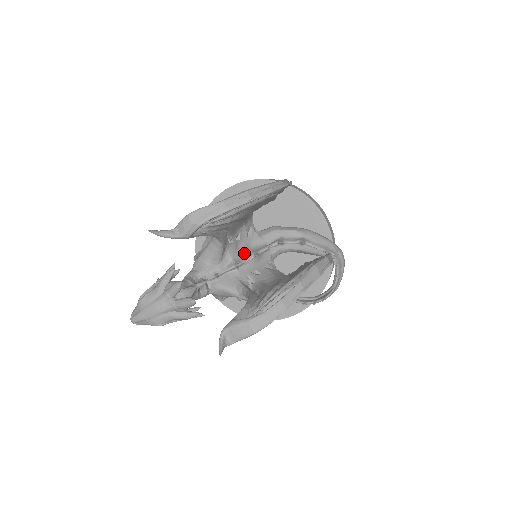
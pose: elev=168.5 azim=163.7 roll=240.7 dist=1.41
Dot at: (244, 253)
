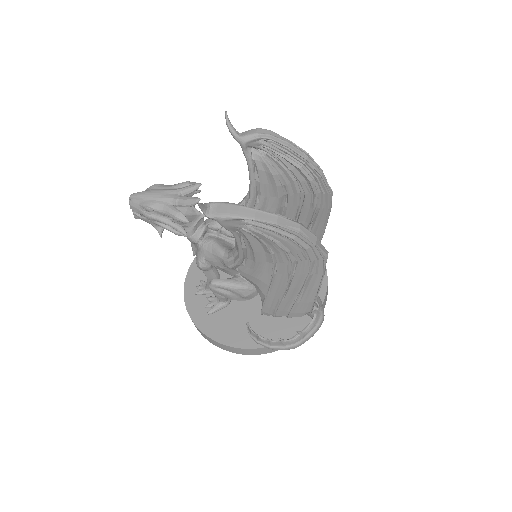
Dot at: occluded
